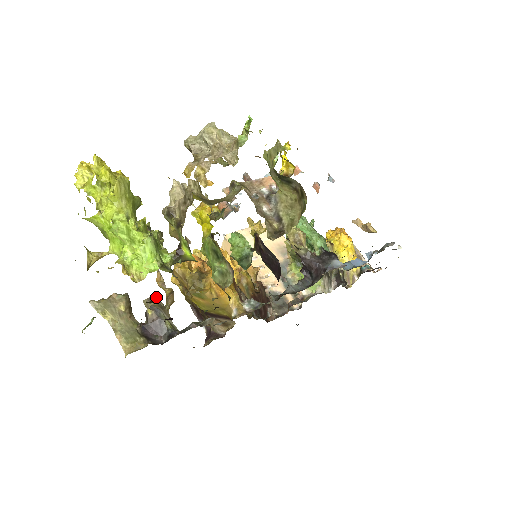
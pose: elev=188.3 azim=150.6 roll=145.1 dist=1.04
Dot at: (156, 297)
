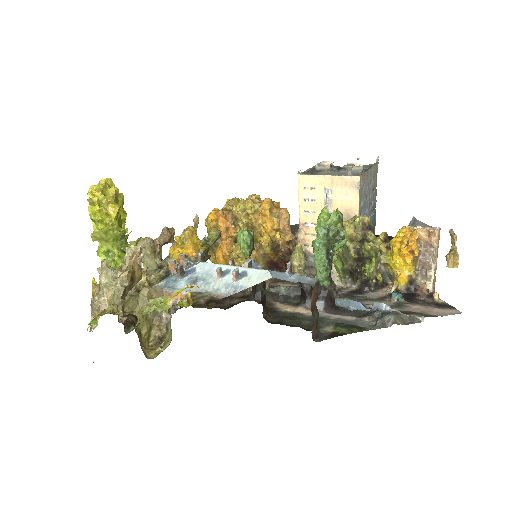
Dot at: occluded
